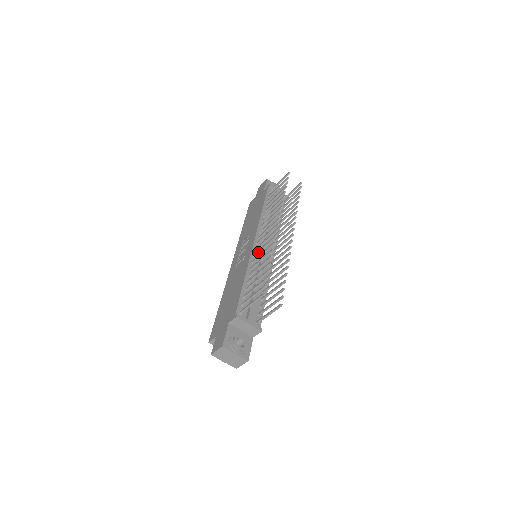
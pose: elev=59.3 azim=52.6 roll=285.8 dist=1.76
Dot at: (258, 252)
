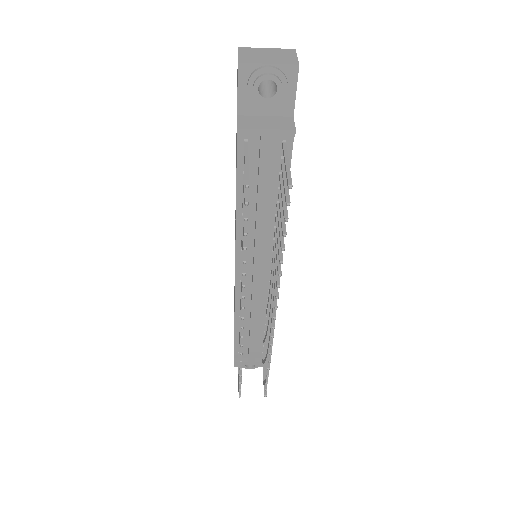
Dot at: occluded
